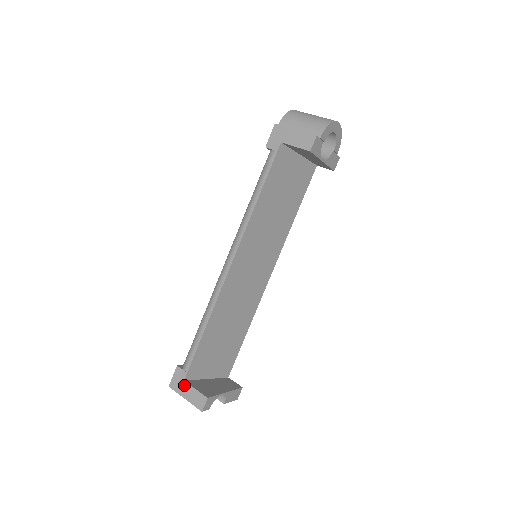
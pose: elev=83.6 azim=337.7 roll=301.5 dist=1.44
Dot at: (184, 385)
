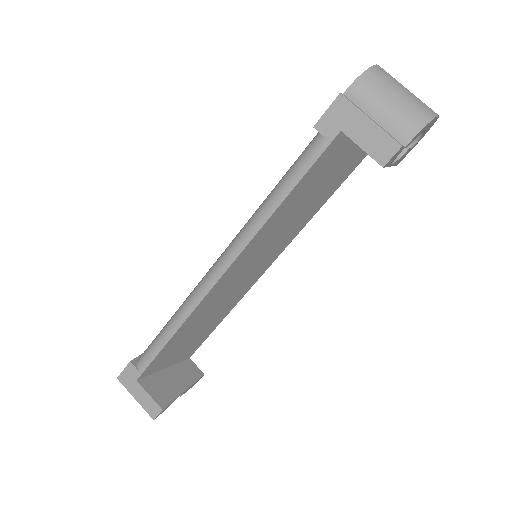
Dot at: (136, 385)
